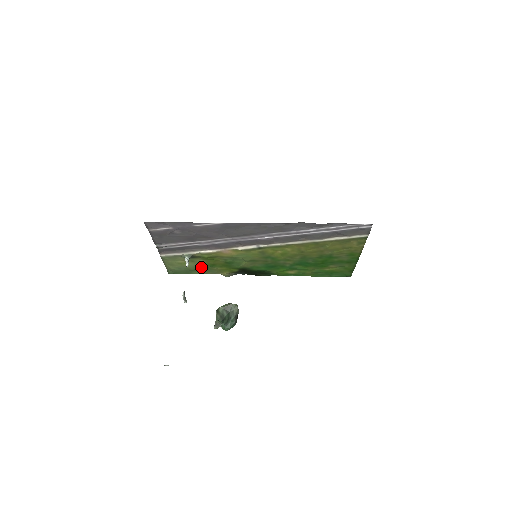
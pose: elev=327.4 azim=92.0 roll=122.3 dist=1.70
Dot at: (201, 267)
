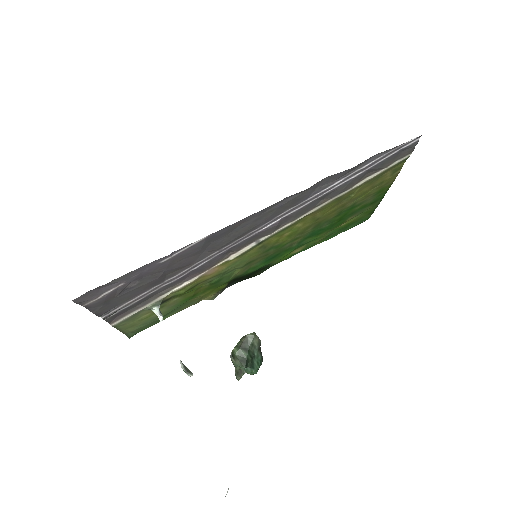
Dot at: (175, 307)
